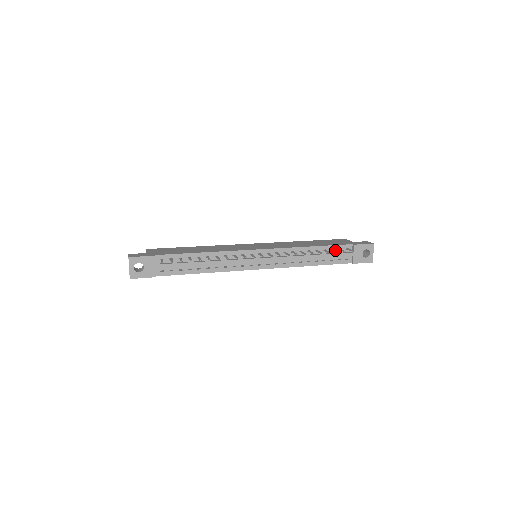
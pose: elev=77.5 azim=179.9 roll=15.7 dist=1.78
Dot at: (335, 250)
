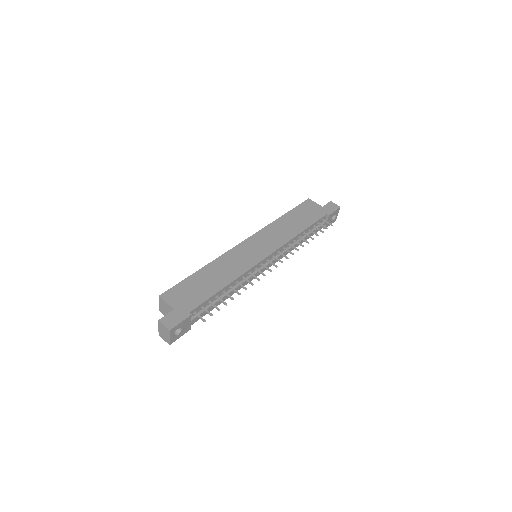
Dot at: occluded
